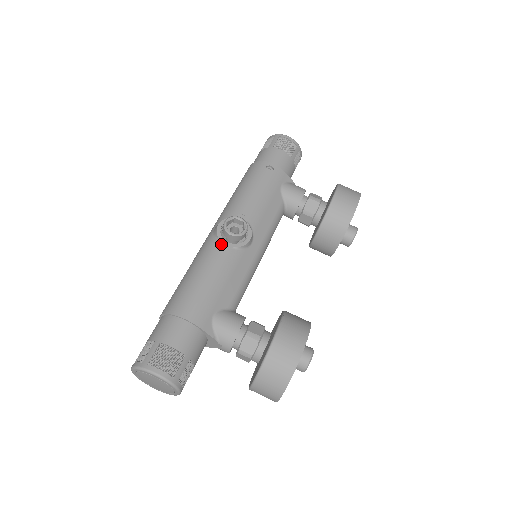
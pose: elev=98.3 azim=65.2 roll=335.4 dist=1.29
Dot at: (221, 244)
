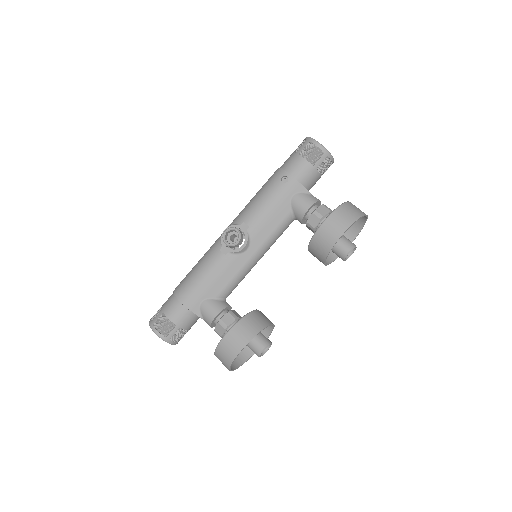
Dot at: (221, 247)
